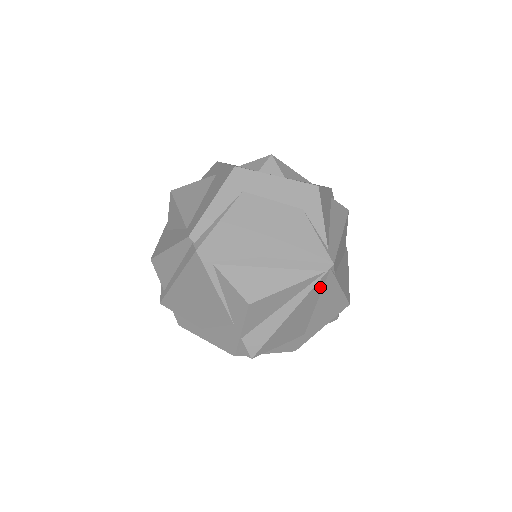
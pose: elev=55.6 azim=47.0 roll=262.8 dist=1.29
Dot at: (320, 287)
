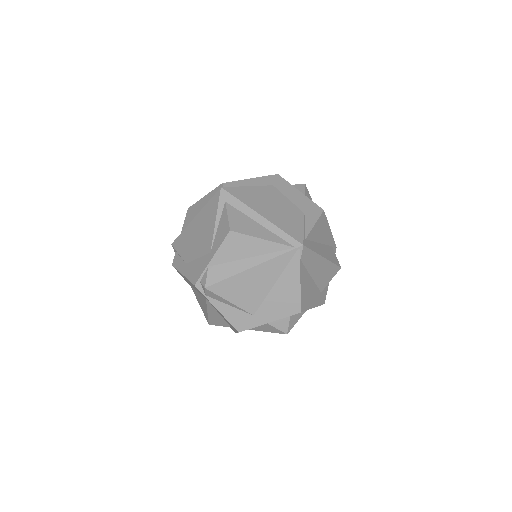
Dot at: (285, 262)
